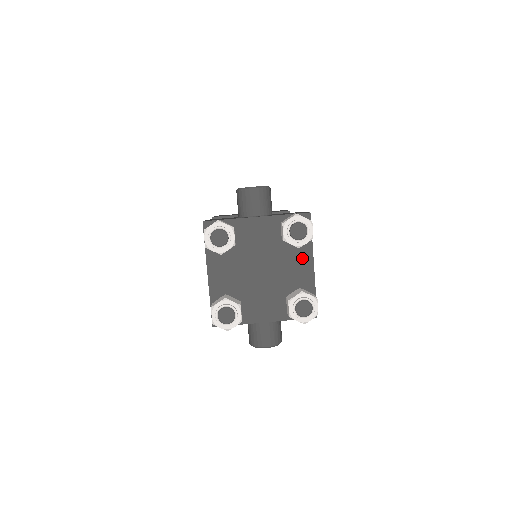
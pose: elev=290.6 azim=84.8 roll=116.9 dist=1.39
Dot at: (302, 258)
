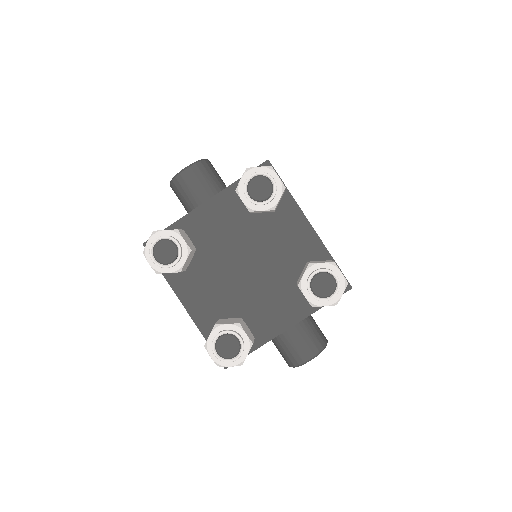
Dot at: (290, 222)
